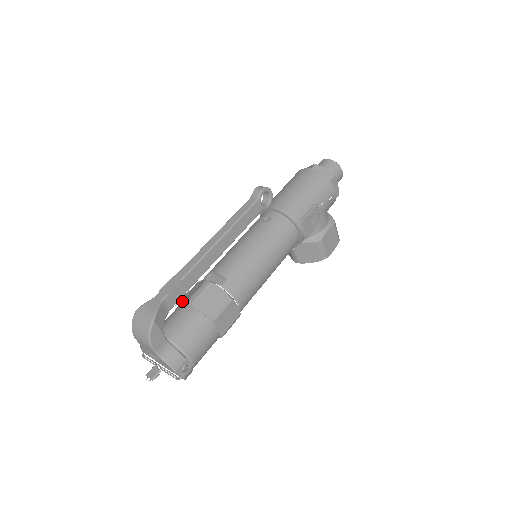
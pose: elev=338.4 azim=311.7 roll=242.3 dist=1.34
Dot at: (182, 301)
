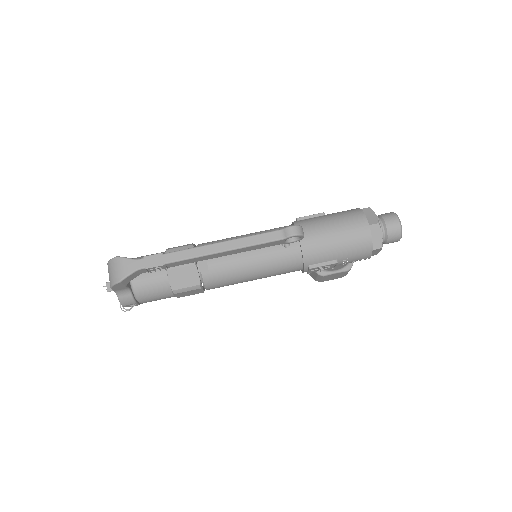
Dot at: occluded
